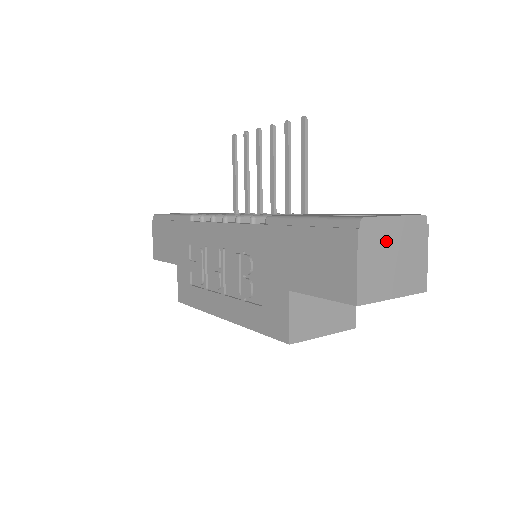
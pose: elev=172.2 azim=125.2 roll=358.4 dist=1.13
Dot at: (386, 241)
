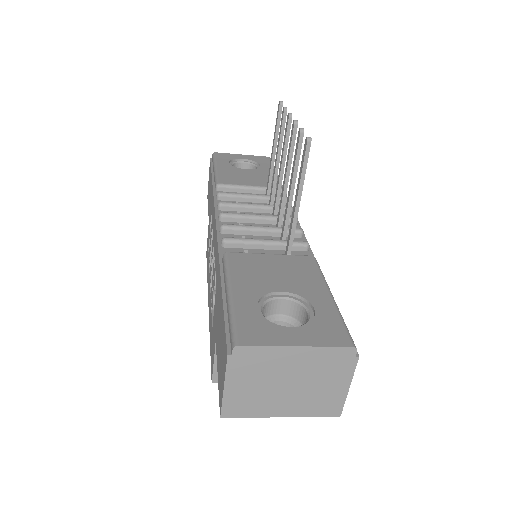
Dot at: (275, 368)
